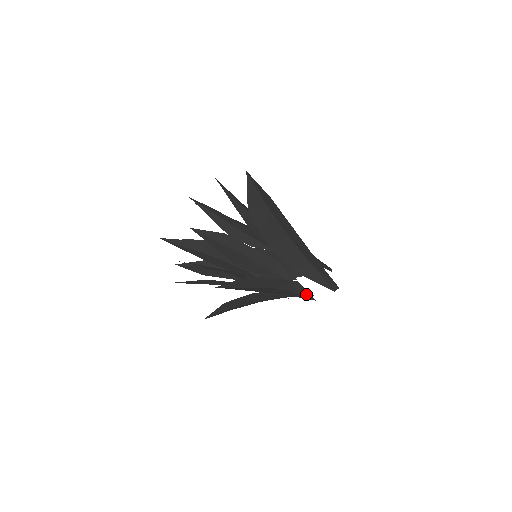
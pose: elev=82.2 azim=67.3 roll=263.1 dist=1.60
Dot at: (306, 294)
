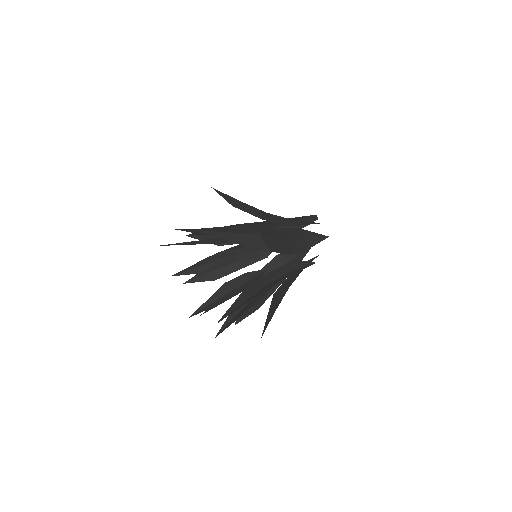
Dot at: (306, 222)
